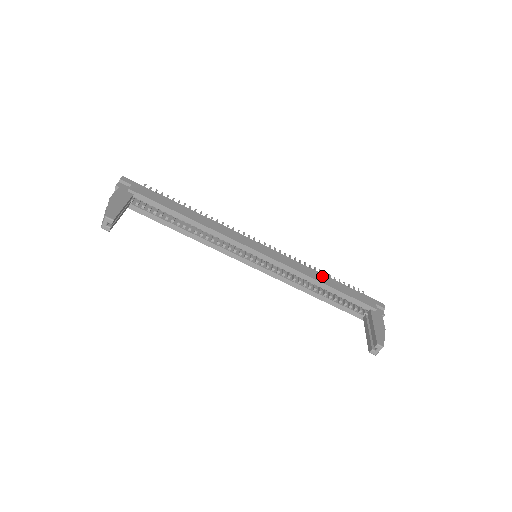
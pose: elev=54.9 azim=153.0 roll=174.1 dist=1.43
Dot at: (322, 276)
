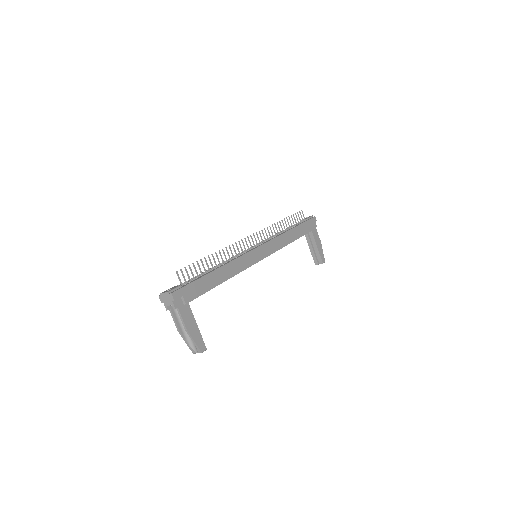
Dot at: (290, 234)
